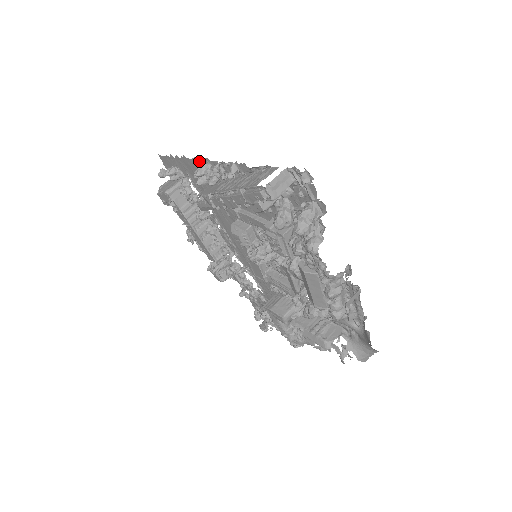
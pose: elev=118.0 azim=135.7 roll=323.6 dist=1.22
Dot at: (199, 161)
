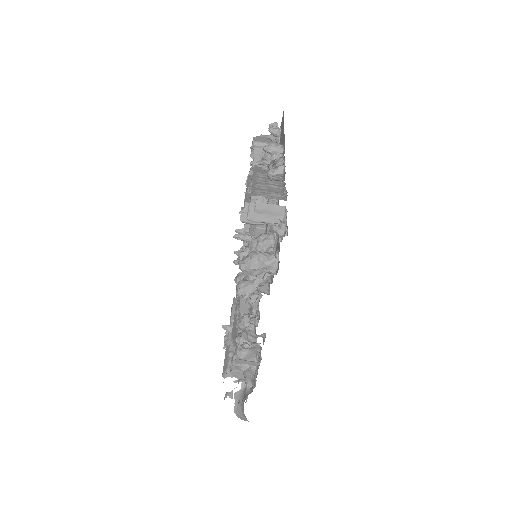
Dot at: occluded
